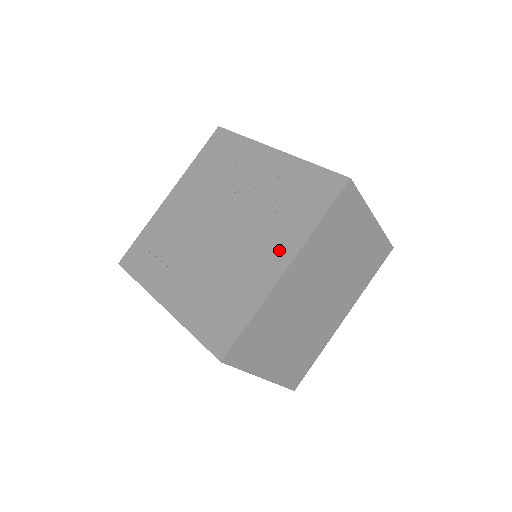
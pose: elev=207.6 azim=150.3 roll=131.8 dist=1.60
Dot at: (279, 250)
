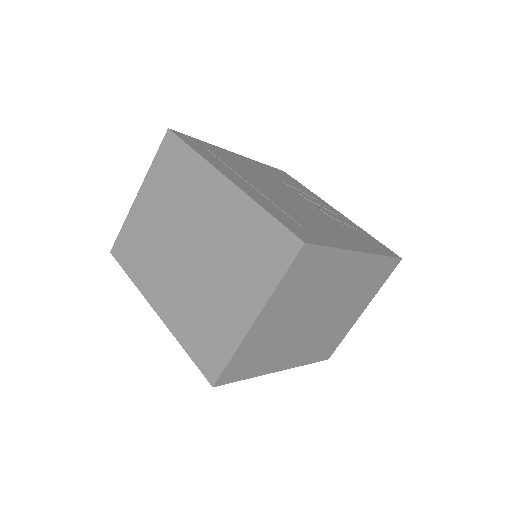
Dot at: (353, 241)
